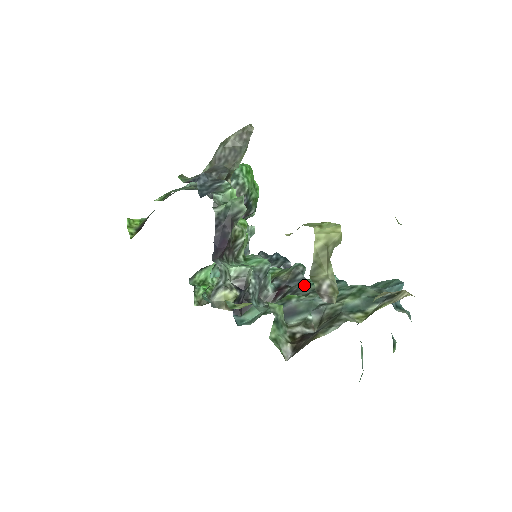
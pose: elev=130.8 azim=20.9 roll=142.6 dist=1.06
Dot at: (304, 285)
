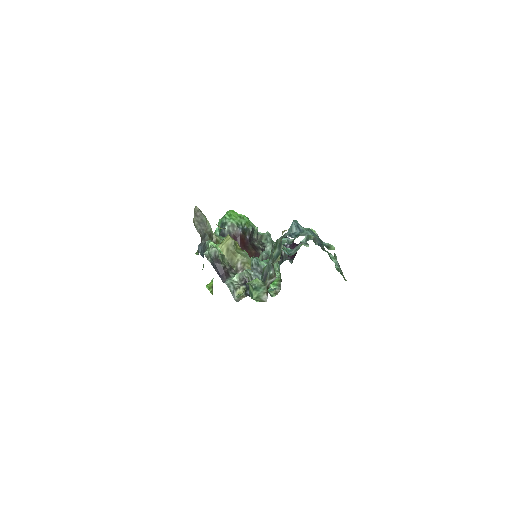
Dot at: occluded
